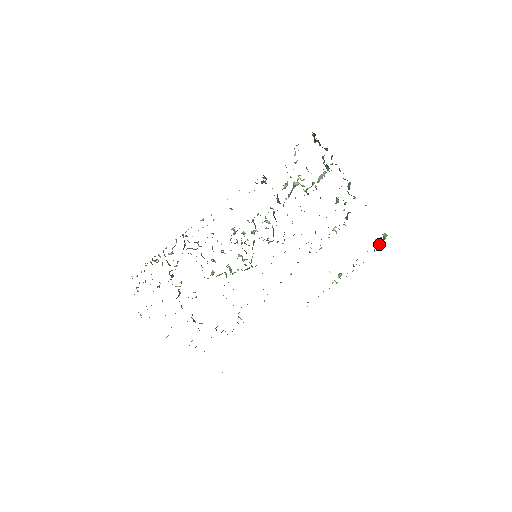
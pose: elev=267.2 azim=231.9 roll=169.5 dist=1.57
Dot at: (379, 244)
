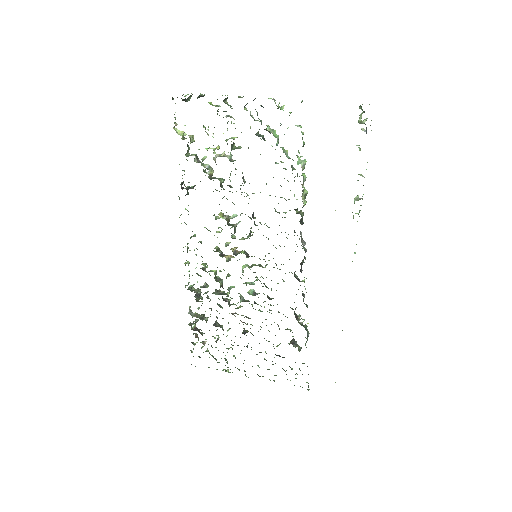
Dot at: occluded
